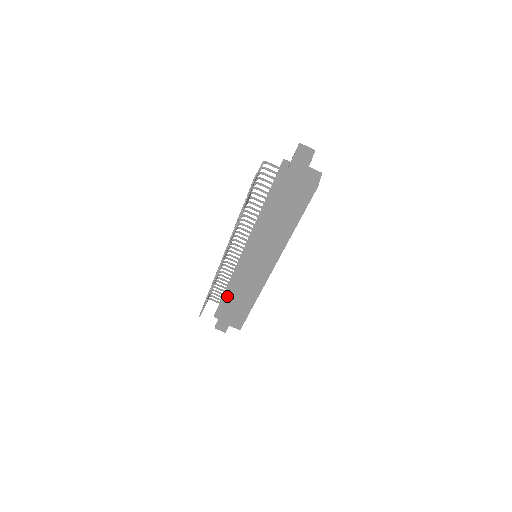
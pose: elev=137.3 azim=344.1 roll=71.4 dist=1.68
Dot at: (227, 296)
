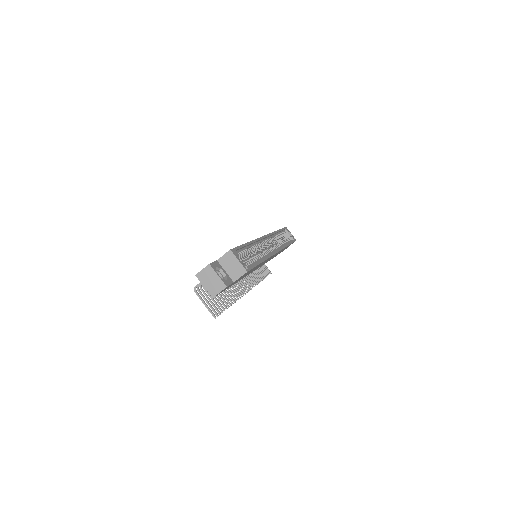
Dot at: occluded
